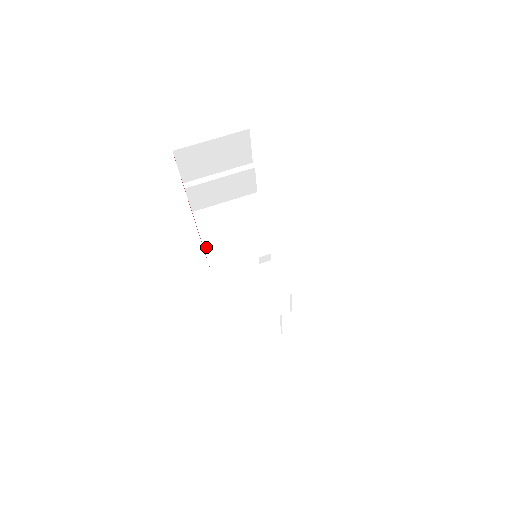
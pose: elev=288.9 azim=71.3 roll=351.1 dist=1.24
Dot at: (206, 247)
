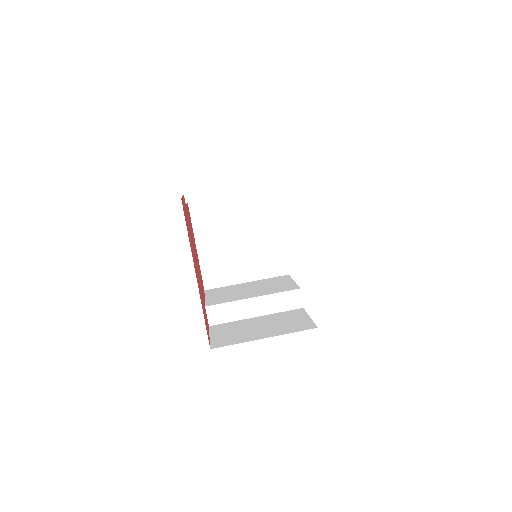
Dot at: (201, 255)
